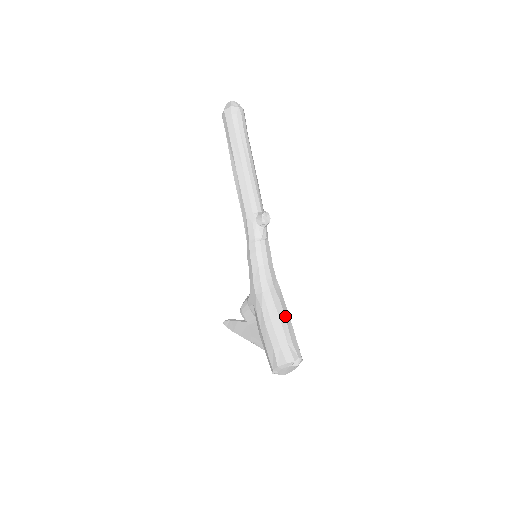
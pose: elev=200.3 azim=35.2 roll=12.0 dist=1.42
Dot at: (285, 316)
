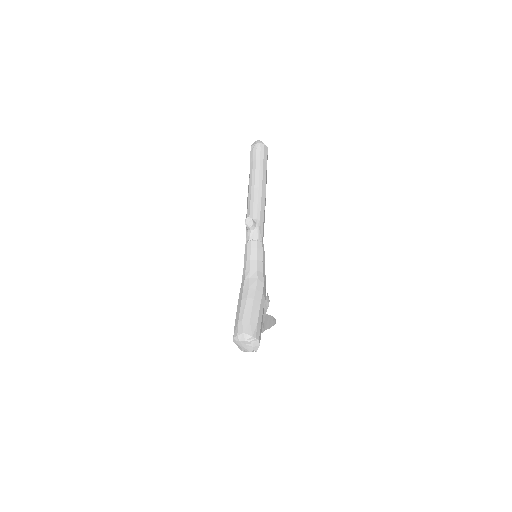
Dot at: (247, 300)
